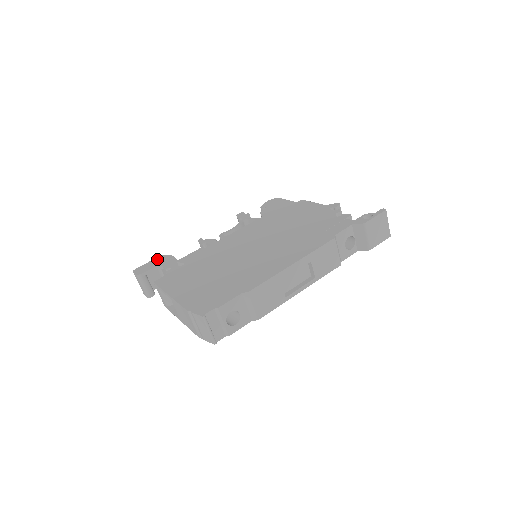
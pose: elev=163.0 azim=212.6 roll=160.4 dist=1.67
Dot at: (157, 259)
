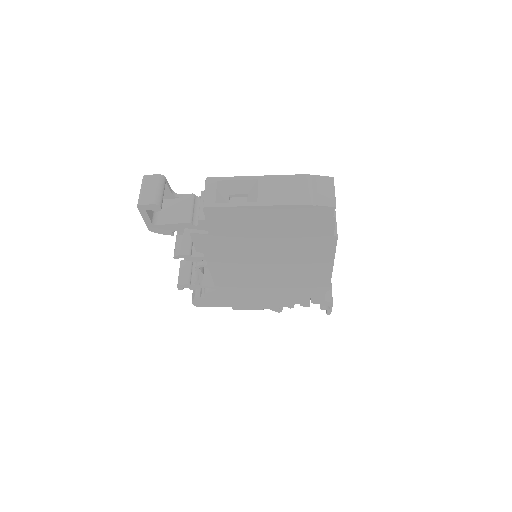
Dot at: occluded
